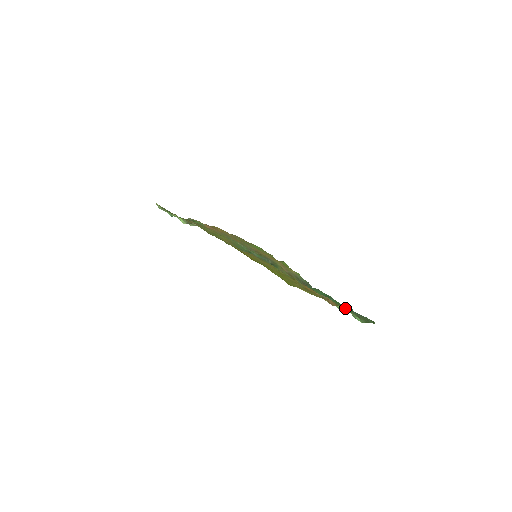
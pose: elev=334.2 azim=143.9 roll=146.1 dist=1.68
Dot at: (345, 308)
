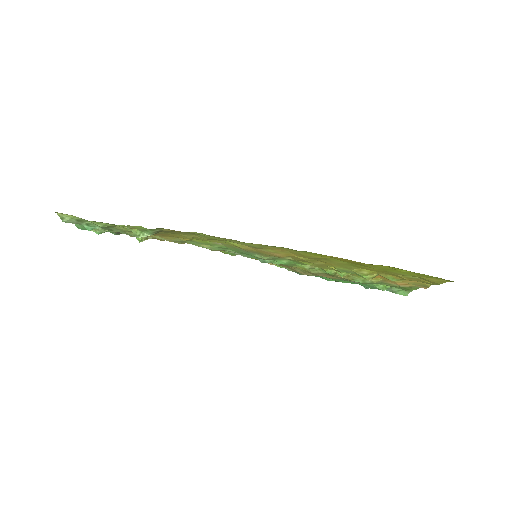
Dot at: (392, 286)
